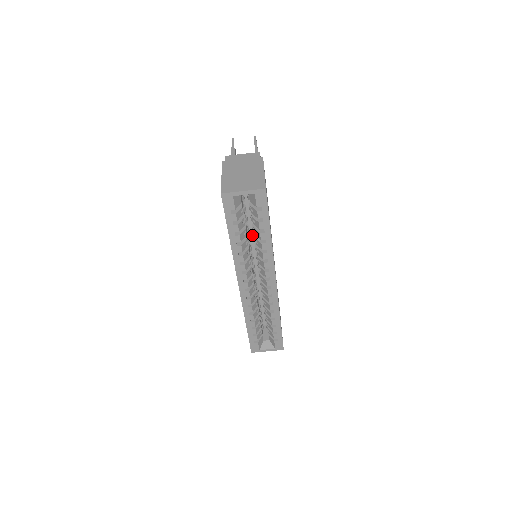
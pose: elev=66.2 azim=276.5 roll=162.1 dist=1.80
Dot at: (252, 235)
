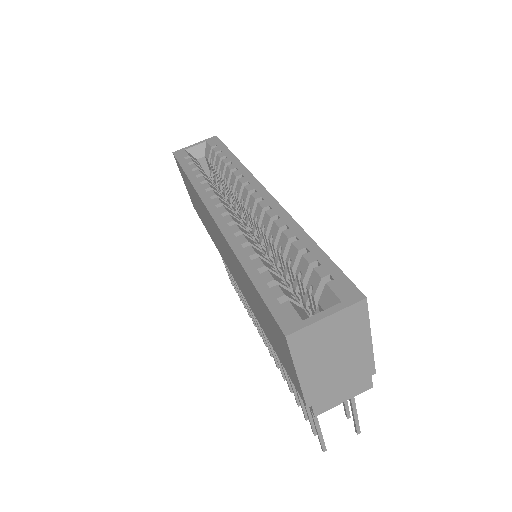
Dot at: occluded
